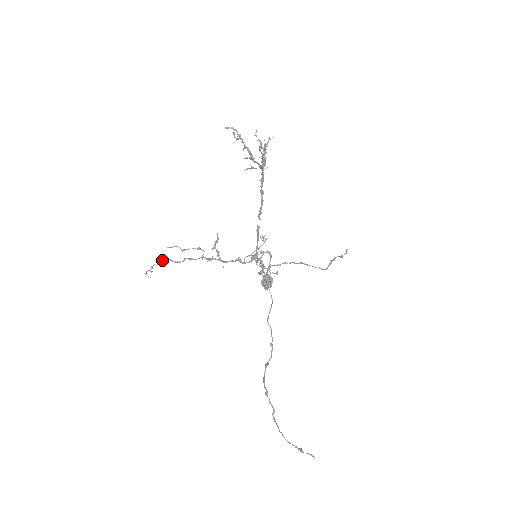
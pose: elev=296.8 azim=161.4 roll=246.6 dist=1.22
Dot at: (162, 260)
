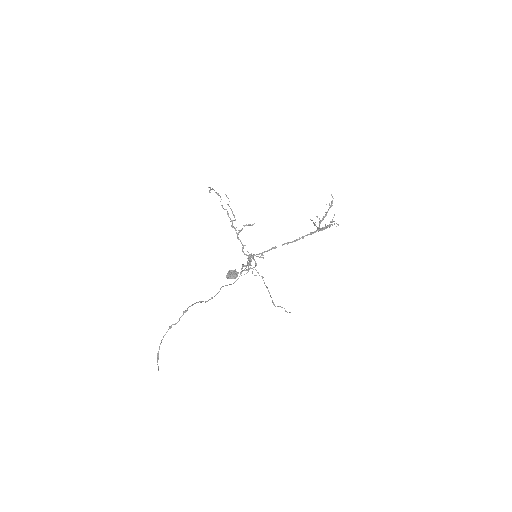
Dot at: occluded
